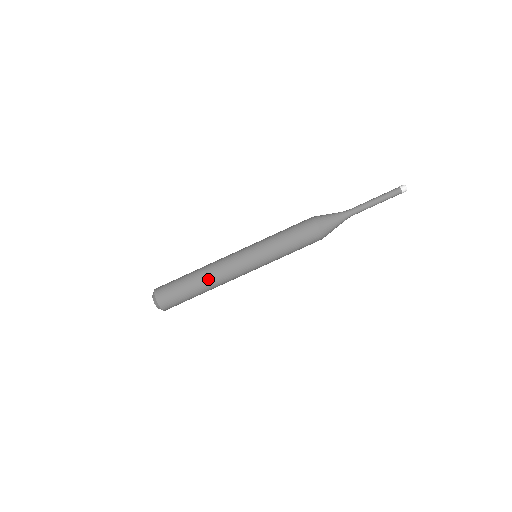
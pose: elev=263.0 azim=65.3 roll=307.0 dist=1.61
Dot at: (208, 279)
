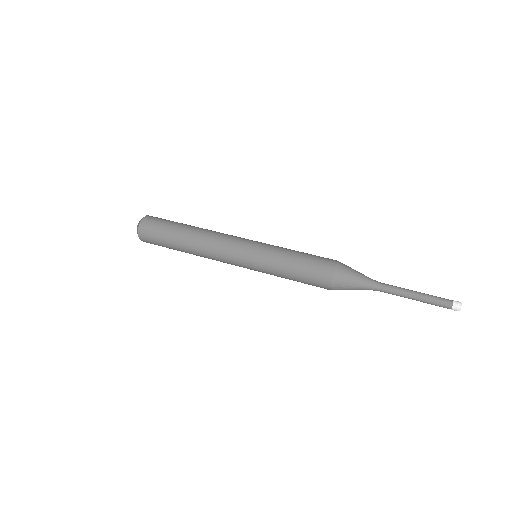
Dot at: (199, 231)
